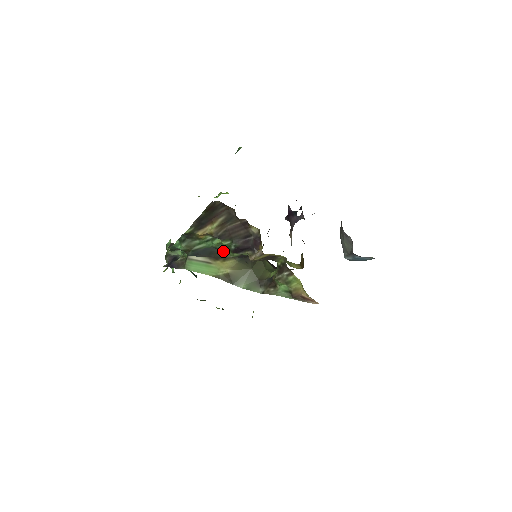
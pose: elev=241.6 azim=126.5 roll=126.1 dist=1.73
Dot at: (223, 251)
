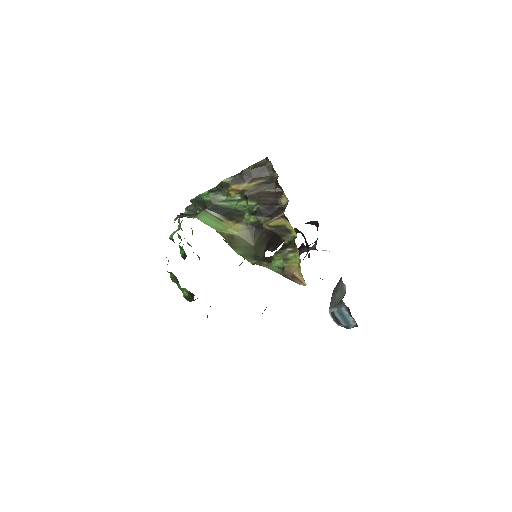
Dot at: (242, 214)
